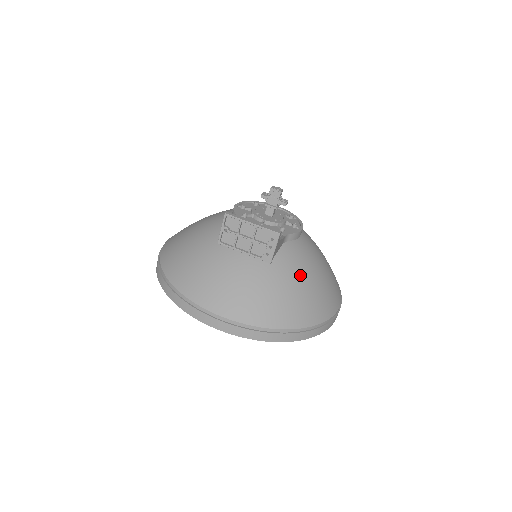
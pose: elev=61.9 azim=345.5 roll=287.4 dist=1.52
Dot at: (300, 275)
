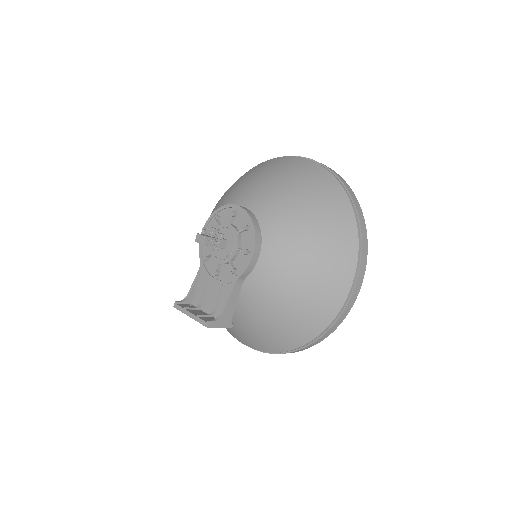
Dot at: (273, 308)
